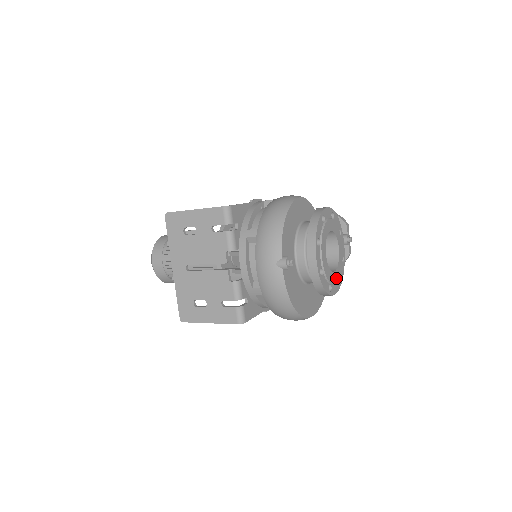
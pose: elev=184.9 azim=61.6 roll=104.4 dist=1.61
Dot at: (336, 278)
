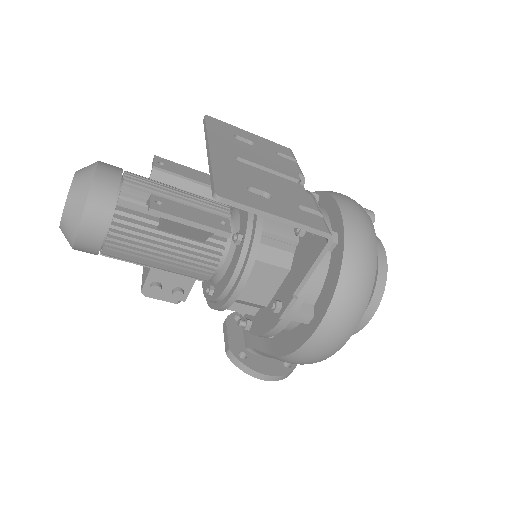
Dot at: occluded
